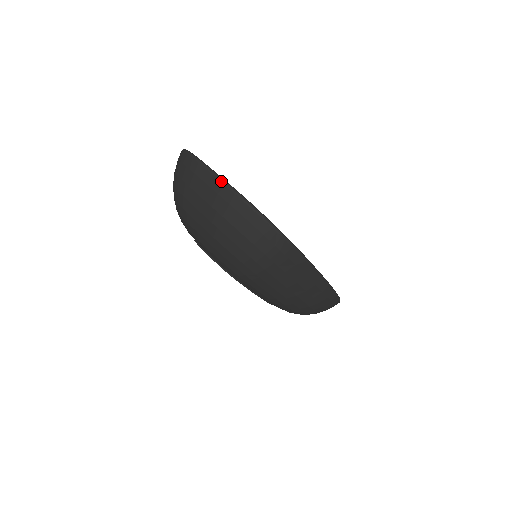
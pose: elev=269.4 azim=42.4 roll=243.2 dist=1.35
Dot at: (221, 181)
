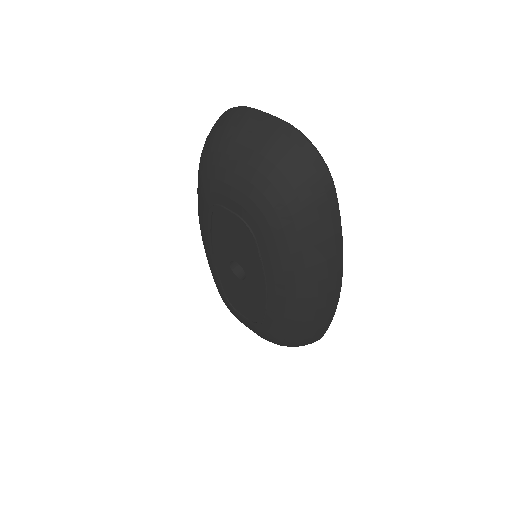
Dot at: (275, 117)
